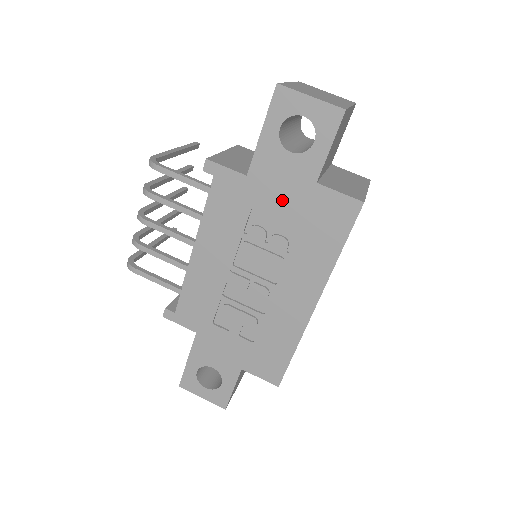
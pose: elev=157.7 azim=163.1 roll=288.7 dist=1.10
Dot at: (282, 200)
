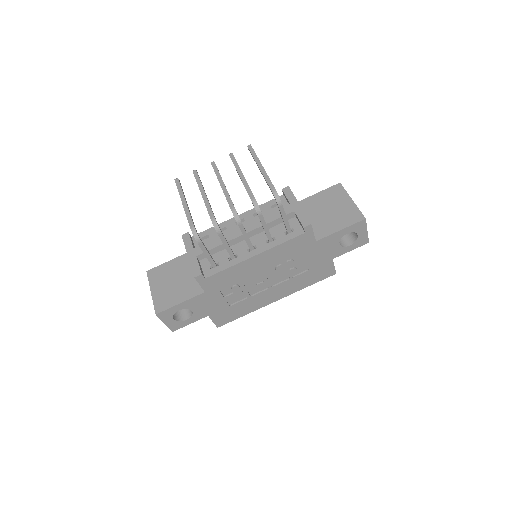
Dot at: (315, 258)
